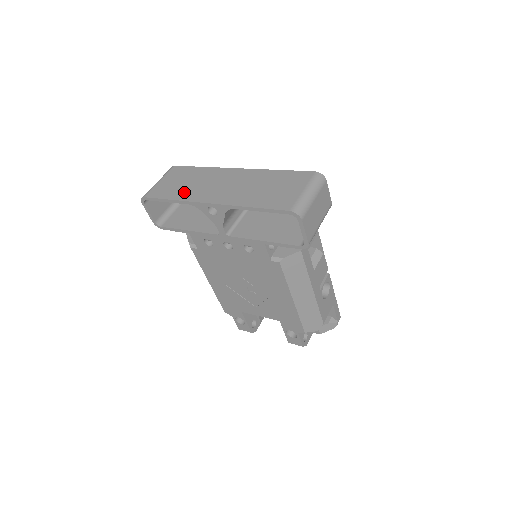
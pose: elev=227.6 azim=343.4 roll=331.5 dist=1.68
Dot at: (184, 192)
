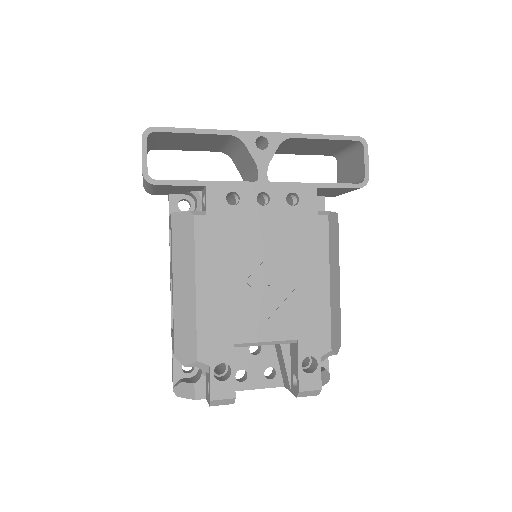
Dot at: occluded
